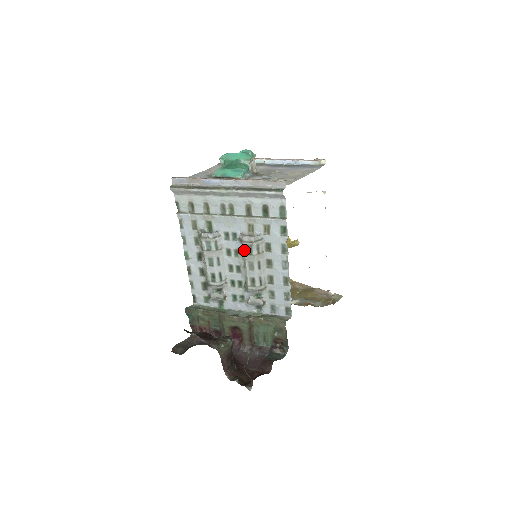
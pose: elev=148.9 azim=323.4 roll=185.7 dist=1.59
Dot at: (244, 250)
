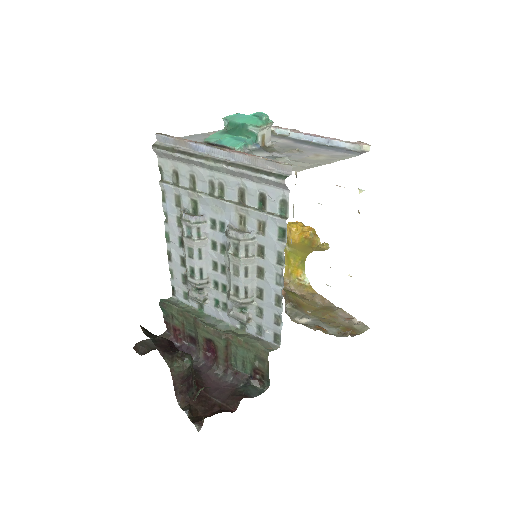
Dot at: (229, 248)
